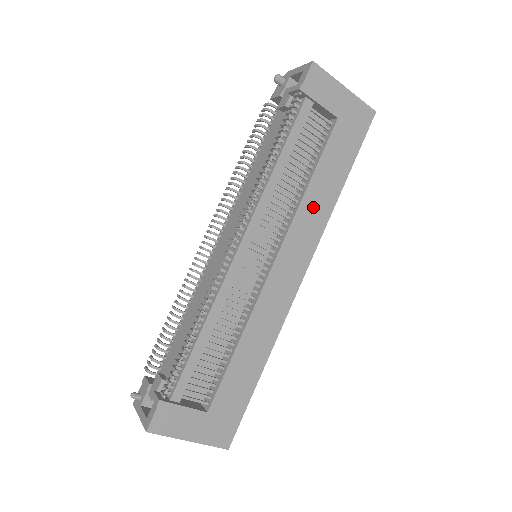
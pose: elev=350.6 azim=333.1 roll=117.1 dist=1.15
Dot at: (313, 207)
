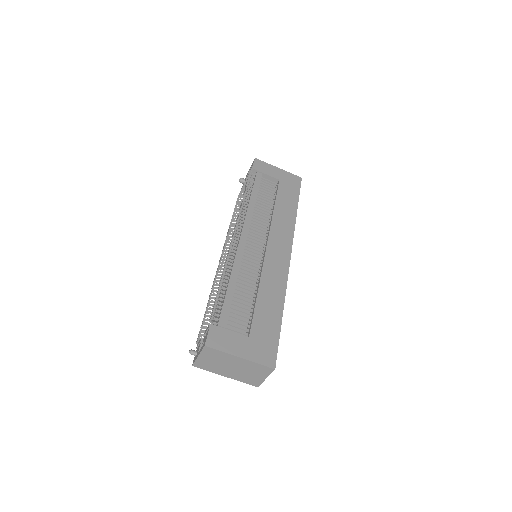
Dot at: (282, 219)
